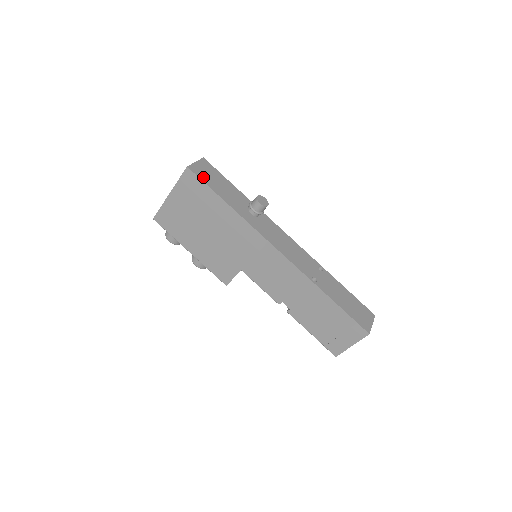
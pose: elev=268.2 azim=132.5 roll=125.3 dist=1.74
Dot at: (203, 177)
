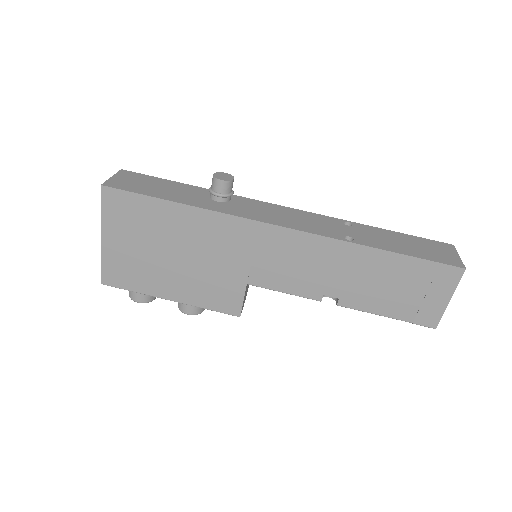
Dot at: (130, 188)
